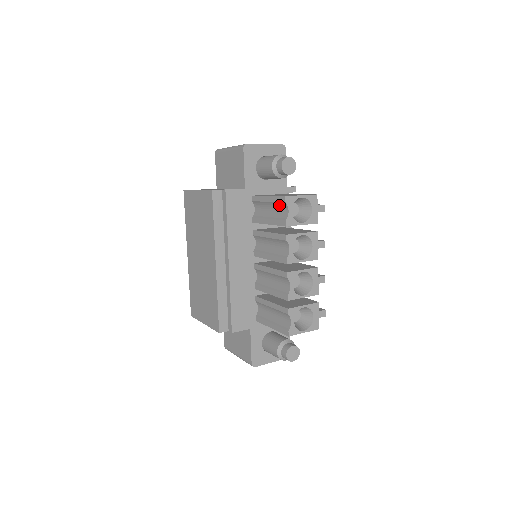
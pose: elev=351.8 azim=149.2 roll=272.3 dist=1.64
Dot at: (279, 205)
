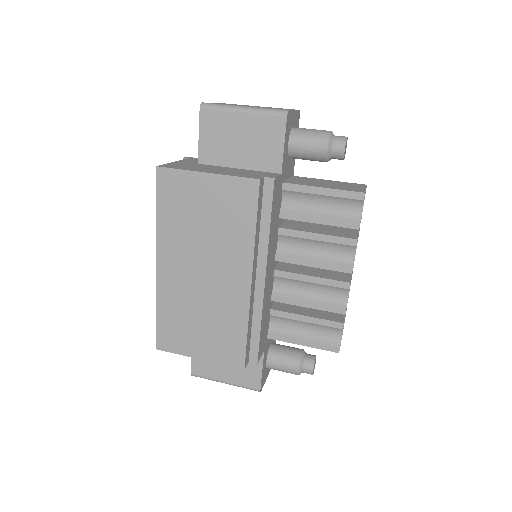
Dot at: (345, 201)
